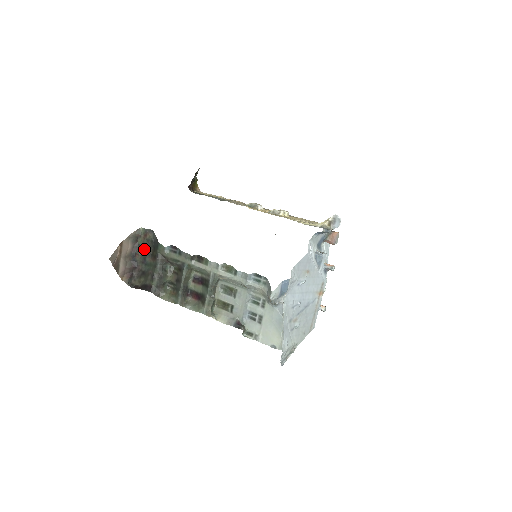
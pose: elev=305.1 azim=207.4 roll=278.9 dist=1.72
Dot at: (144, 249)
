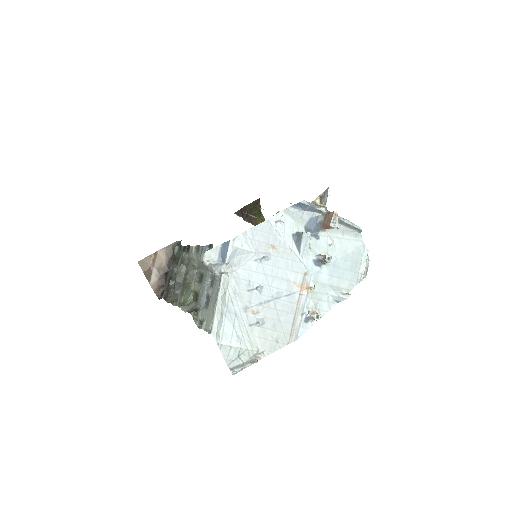
Dot at: occluded
